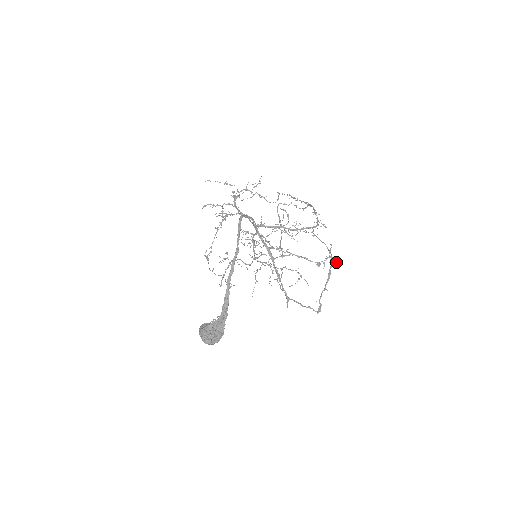
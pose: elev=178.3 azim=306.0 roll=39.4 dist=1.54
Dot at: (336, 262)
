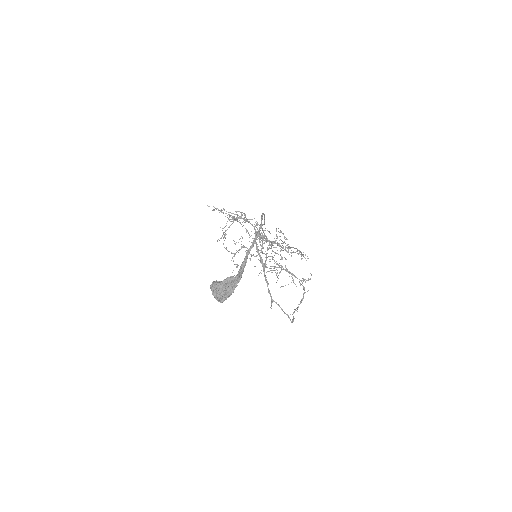
Dot at: occluded
